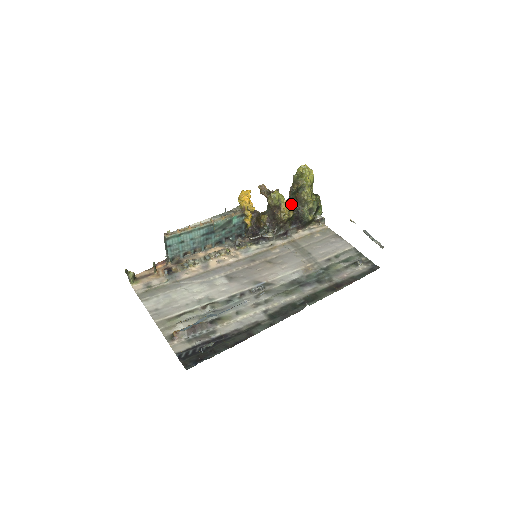
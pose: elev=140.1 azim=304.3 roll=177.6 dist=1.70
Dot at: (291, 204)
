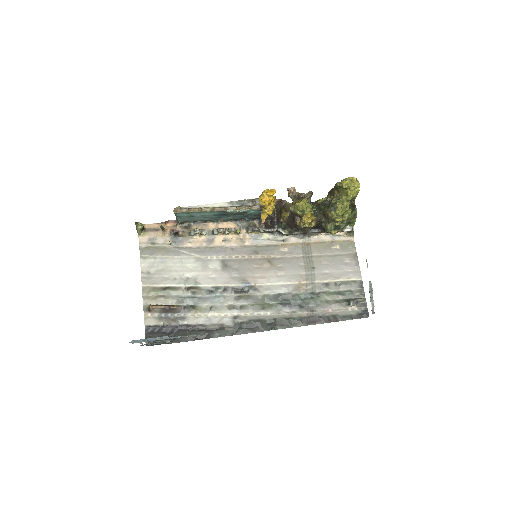
Dot at: (318, 214)
